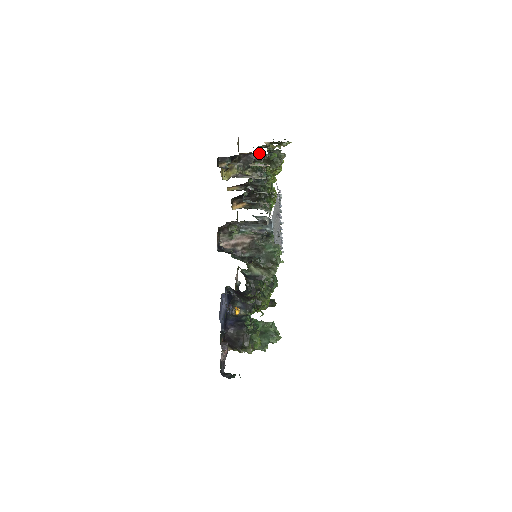
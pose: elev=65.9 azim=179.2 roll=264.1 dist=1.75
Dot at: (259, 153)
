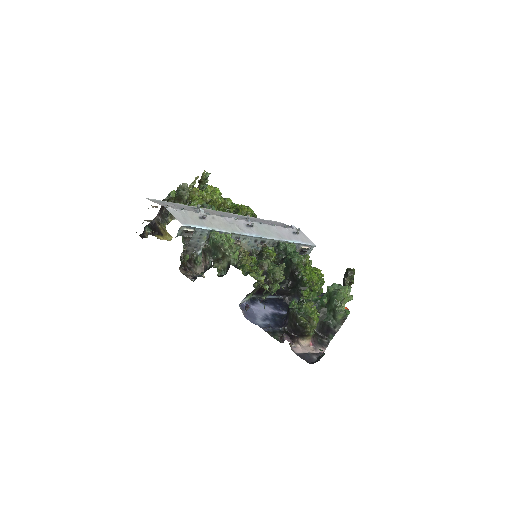
Dot at: occluded
